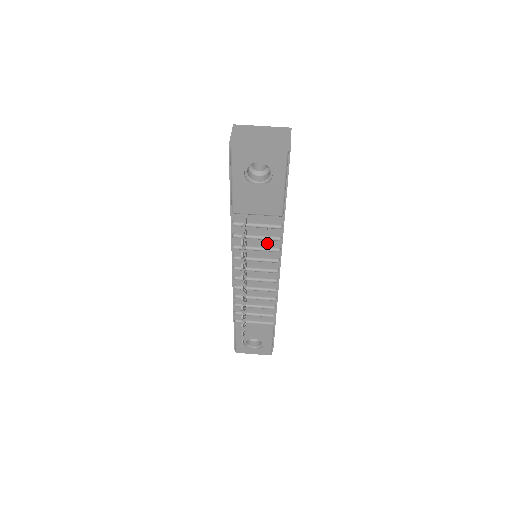
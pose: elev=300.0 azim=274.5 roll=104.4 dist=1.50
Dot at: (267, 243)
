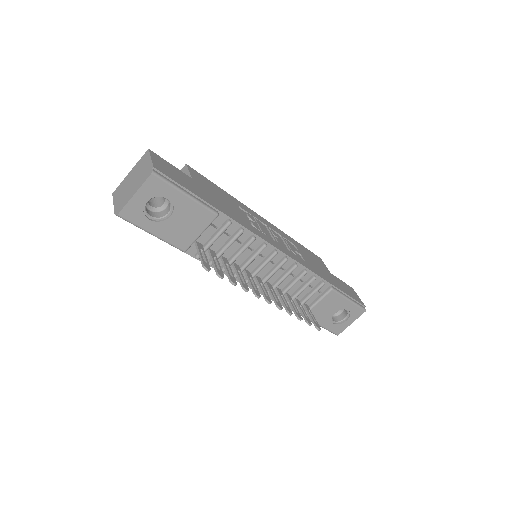
Dot at: (241, 242)
